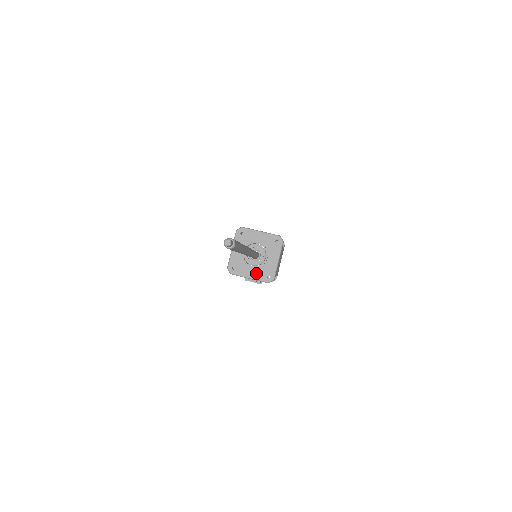
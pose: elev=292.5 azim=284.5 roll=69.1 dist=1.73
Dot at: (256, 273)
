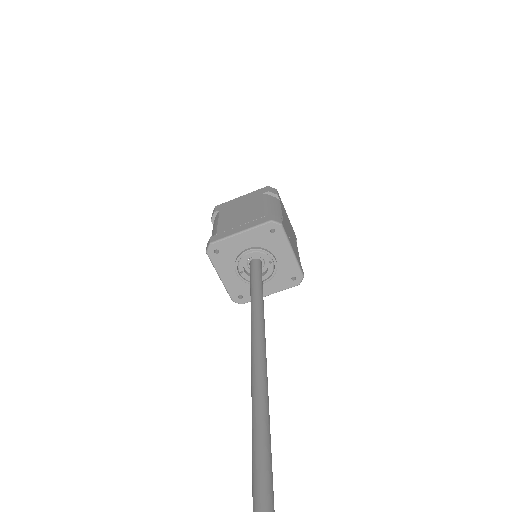
Dot at: (274, 284)
